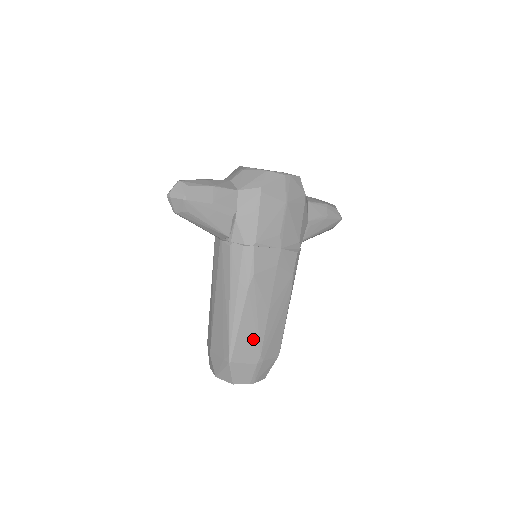
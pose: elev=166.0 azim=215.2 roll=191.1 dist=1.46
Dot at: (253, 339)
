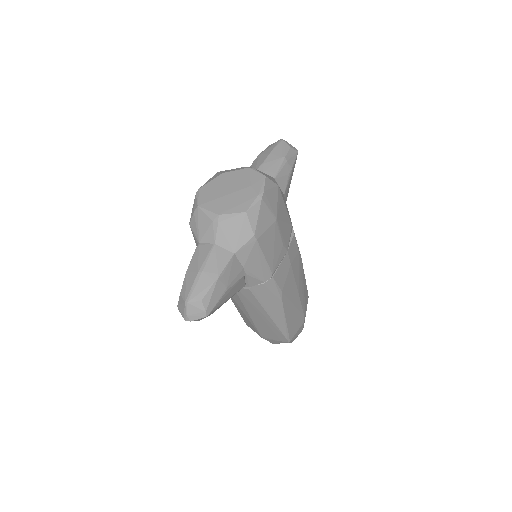
Dot at: (297, 316)
